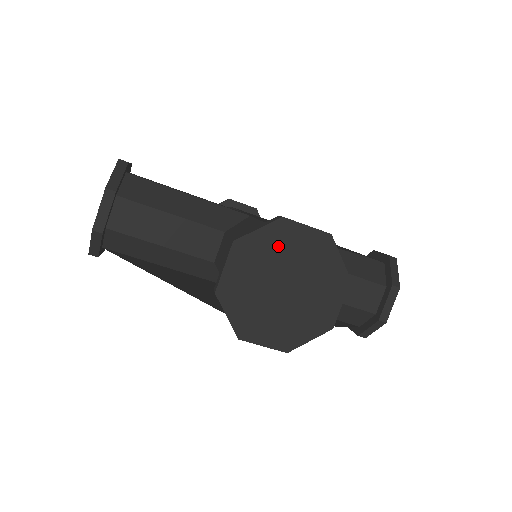
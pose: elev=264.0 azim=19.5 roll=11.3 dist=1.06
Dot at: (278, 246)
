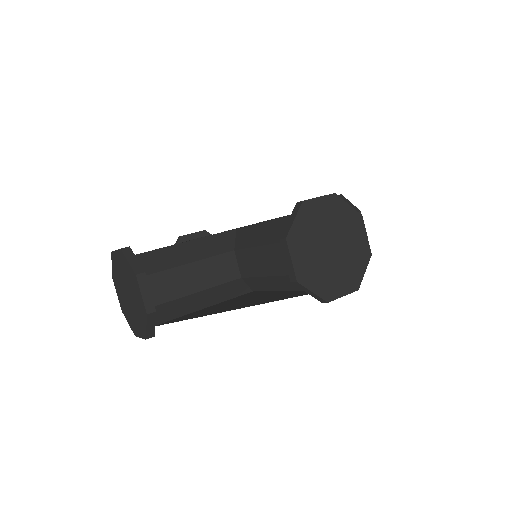
Dot at: (312, 222)
